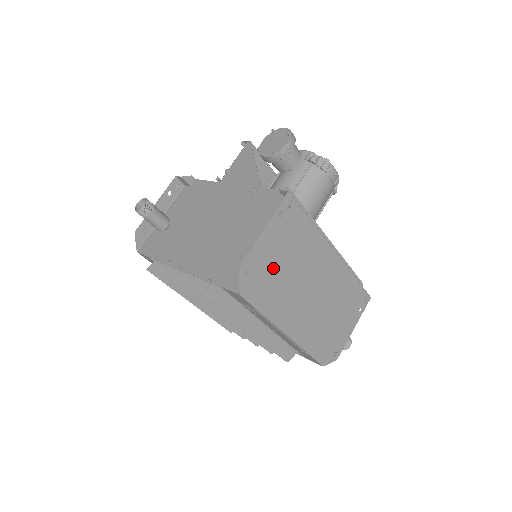
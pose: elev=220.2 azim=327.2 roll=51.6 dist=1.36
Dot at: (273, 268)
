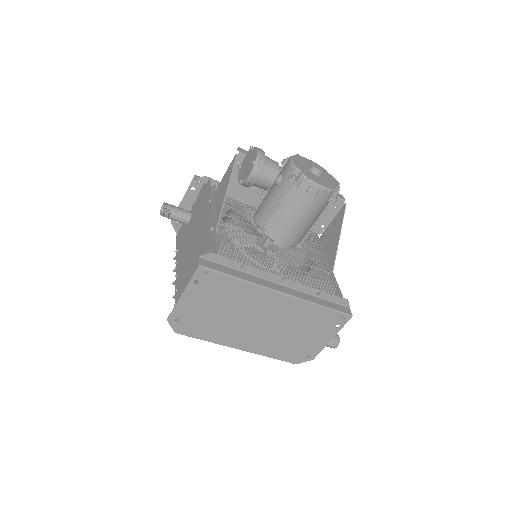
Dot at: (204, 315)
